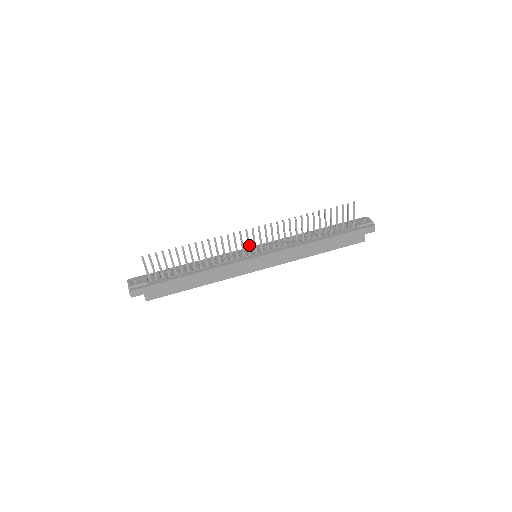
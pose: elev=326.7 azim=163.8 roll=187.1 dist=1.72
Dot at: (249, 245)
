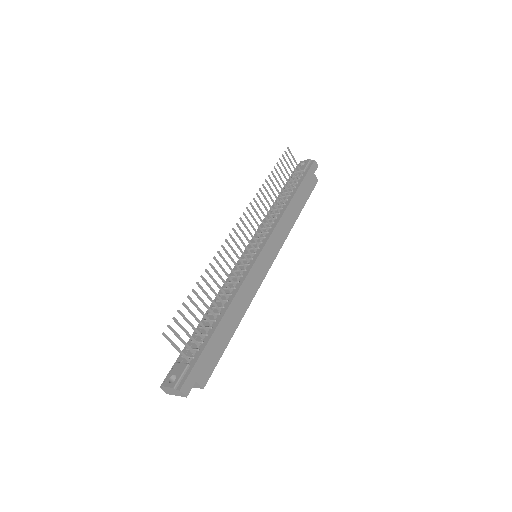
Dot at: (245, 245)
